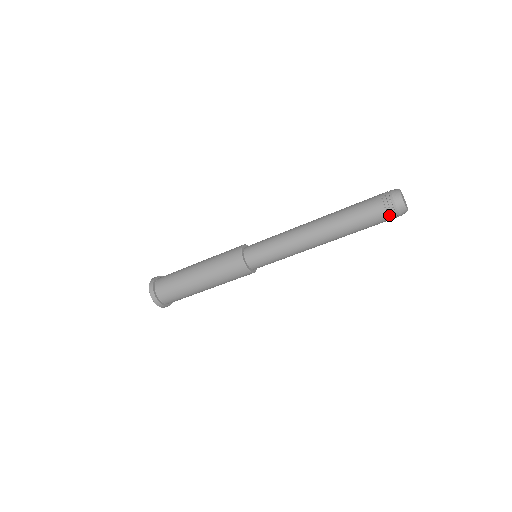
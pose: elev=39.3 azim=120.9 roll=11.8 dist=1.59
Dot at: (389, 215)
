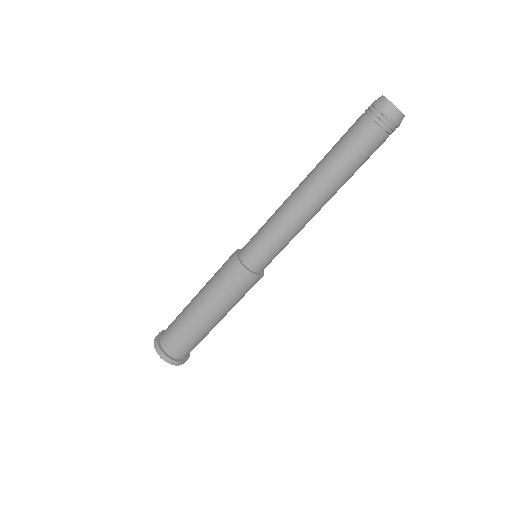
Dot at: (389, 134)
